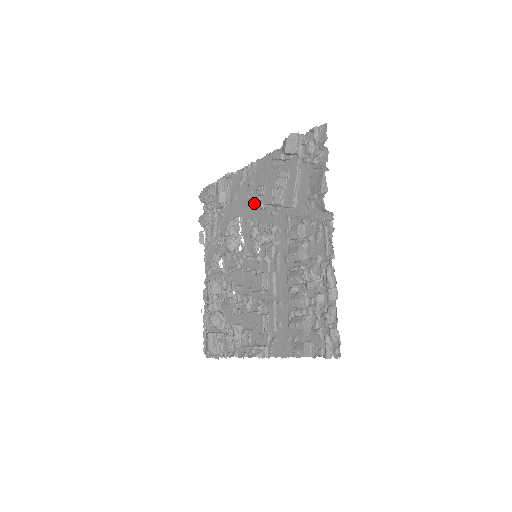
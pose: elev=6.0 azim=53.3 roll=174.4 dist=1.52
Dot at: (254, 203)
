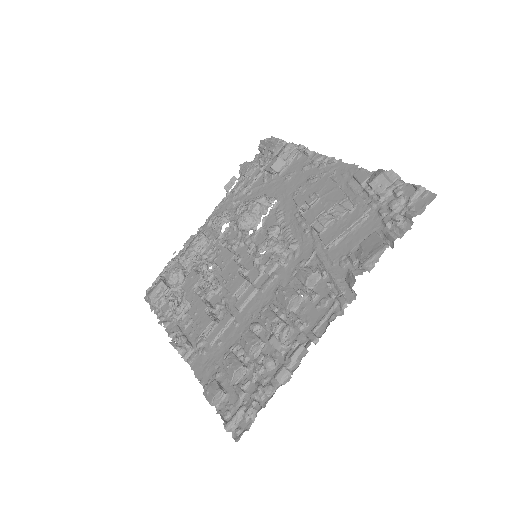
Dot at: occluded
